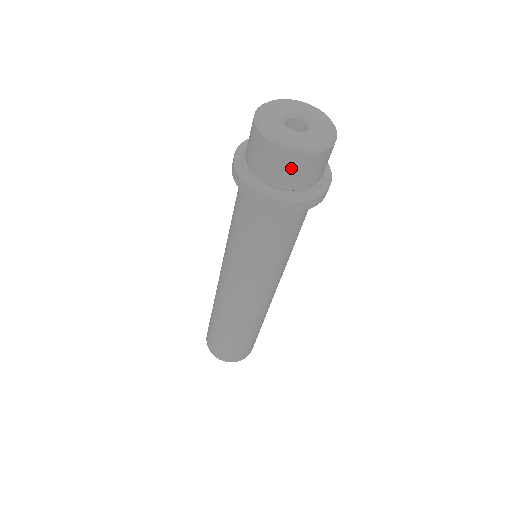
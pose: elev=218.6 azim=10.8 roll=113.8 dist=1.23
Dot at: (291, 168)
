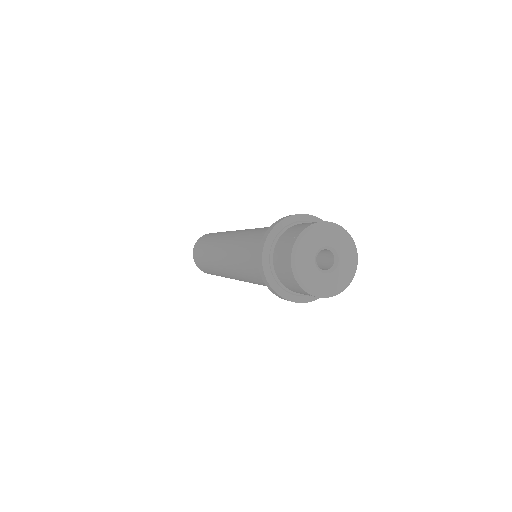
Dot at: occluded
